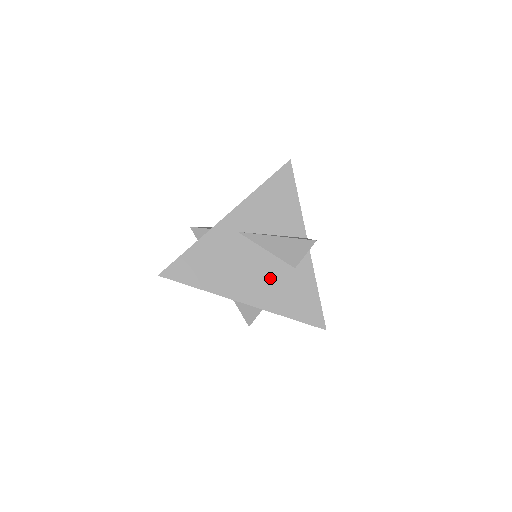
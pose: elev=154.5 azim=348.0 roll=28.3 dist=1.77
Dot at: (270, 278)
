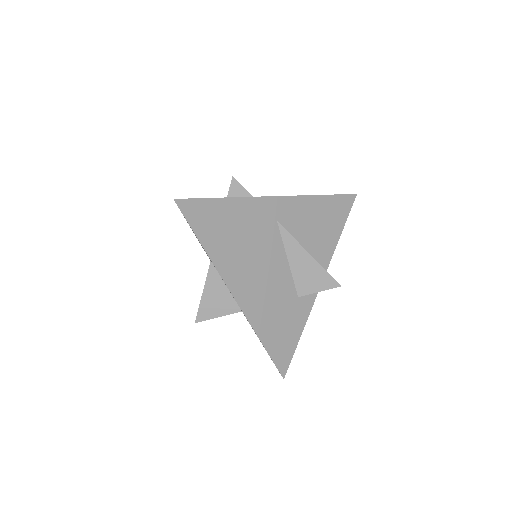
Dot at: (273, 290)
